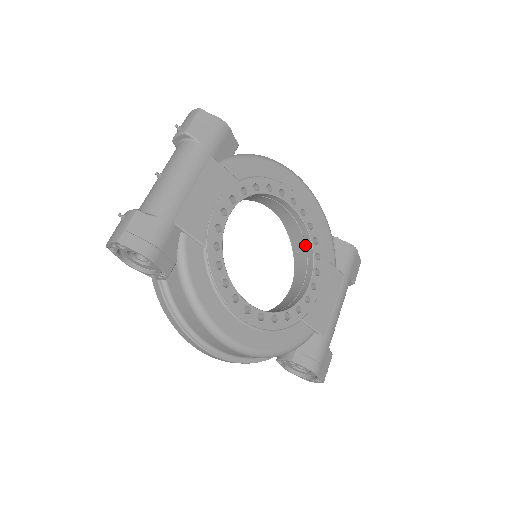
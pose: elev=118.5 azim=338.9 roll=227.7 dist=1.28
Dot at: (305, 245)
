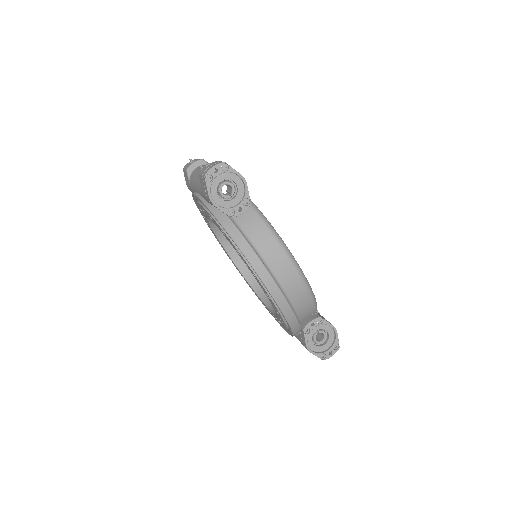
Dot at: occluded
